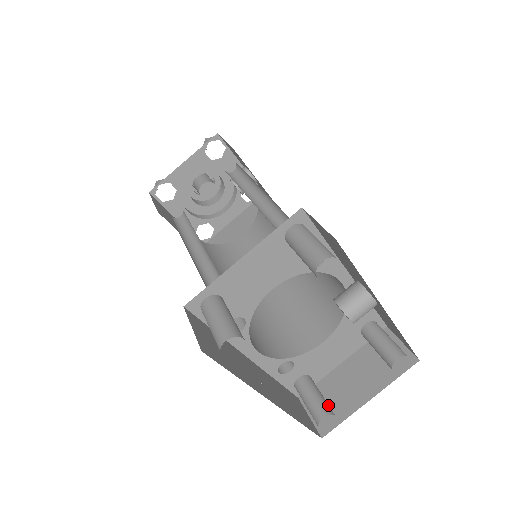
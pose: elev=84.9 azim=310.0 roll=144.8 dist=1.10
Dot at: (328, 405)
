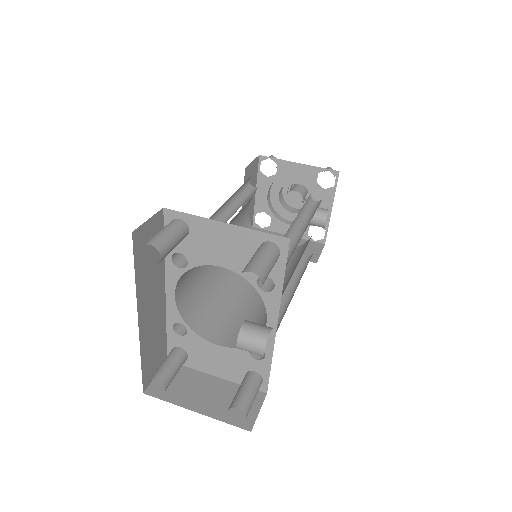
Dot at: (171, 380)
